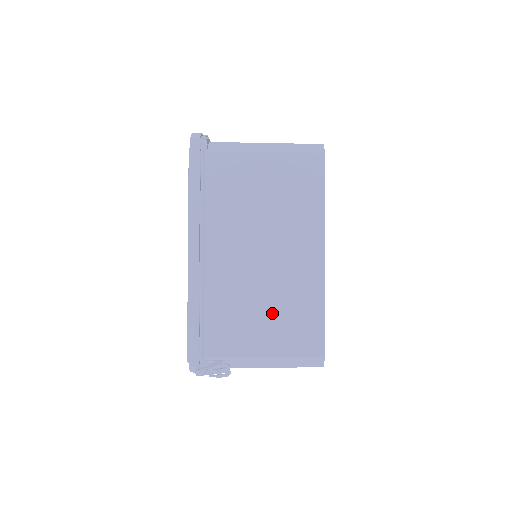
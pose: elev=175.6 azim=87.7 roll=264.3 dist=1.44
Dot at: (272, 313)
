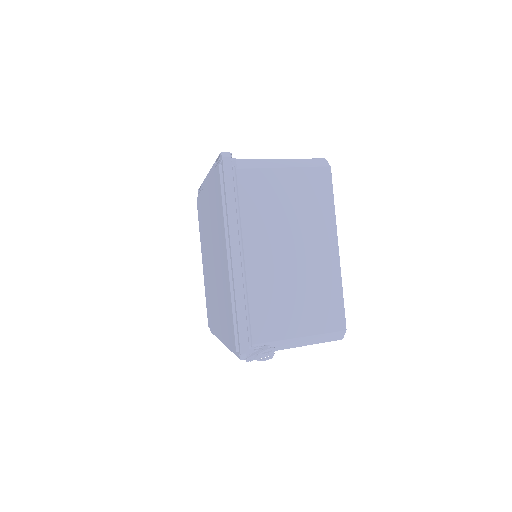
Dot at: (303, 300)
